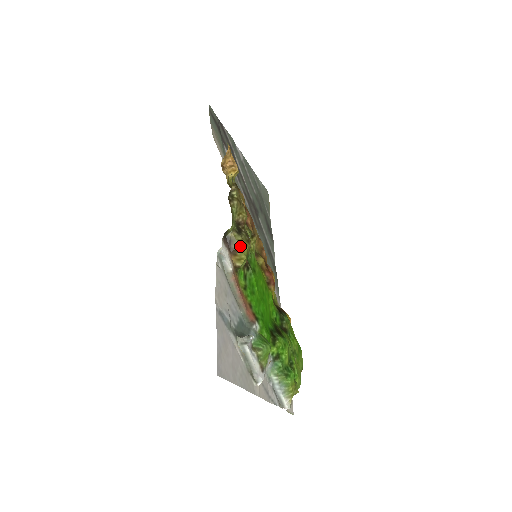
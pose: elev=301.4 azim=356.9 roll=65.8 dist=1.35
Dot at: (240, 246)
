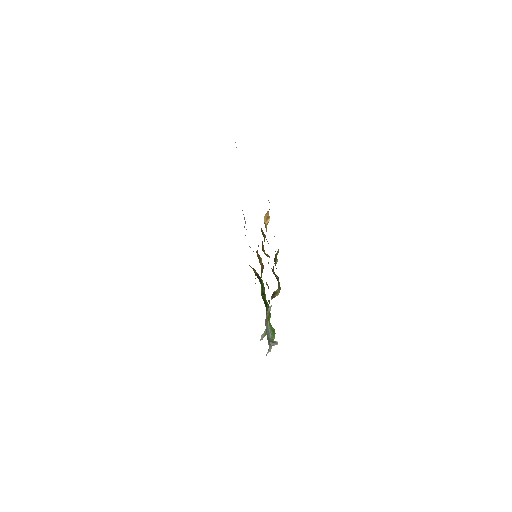
Dot at: occluded
